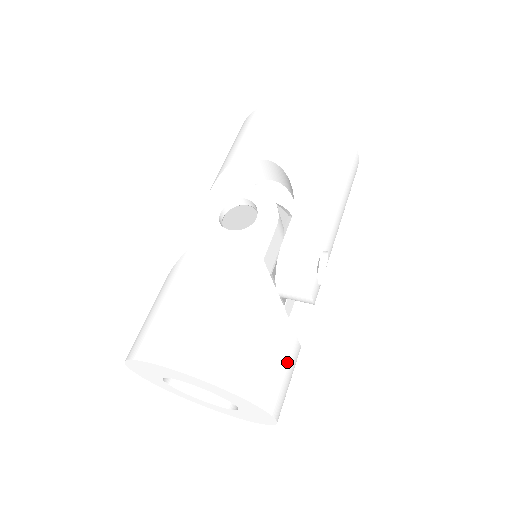
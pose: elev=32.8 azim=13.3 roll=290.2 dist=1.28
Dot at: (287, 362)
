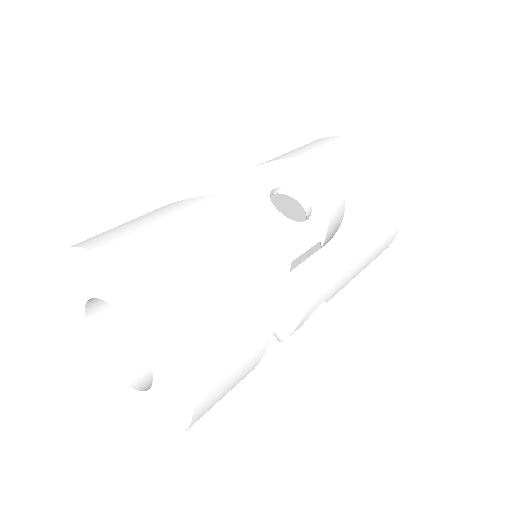
Dot at: (239, 378)
